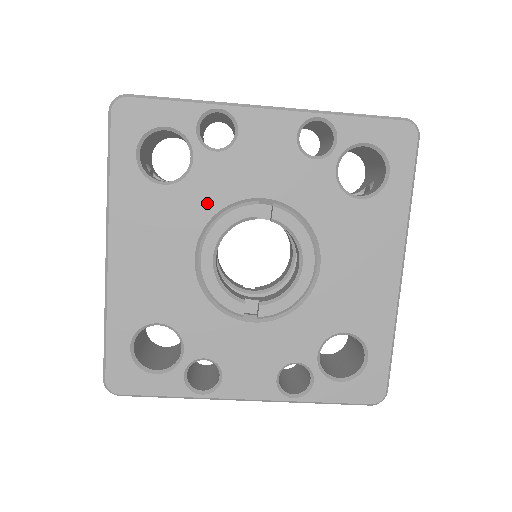
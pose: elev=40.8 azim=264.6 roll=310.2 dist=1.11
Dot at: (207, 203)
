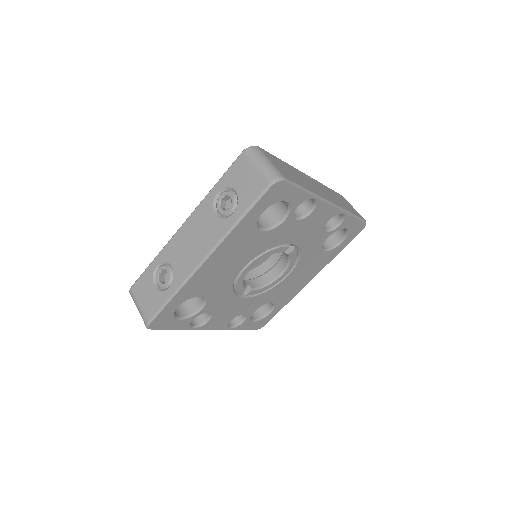
Dot at: (271, 243)
